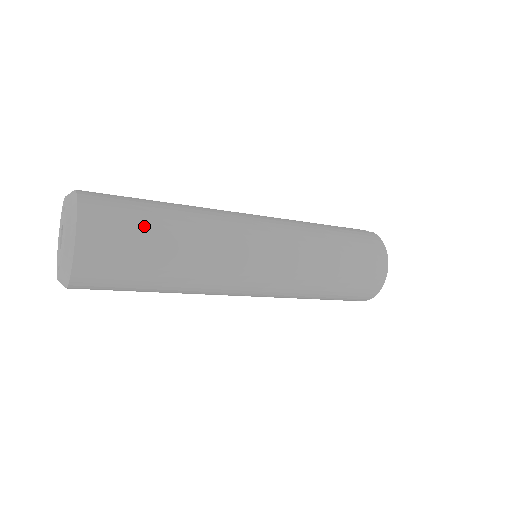
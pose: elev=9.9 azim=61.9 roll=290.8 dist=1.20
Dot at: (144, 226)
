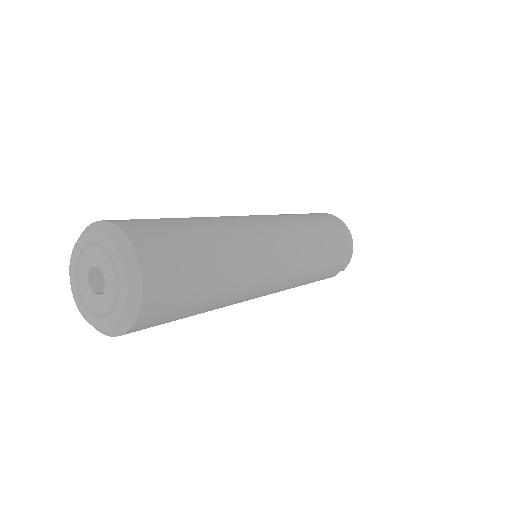
Dot at: (172, 222)
